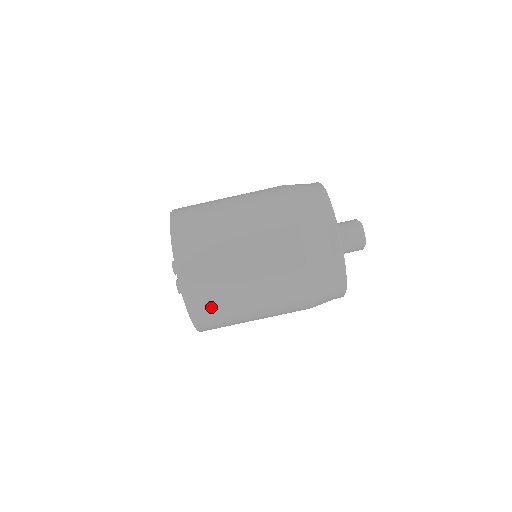
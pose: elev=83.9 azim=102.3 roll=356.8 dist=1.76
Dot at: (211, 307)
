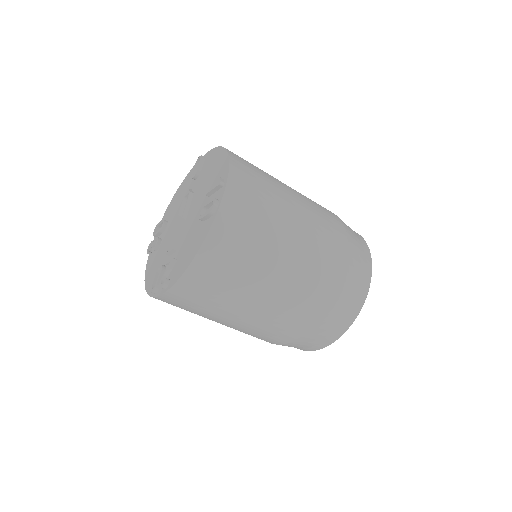
Dot at: occluded
